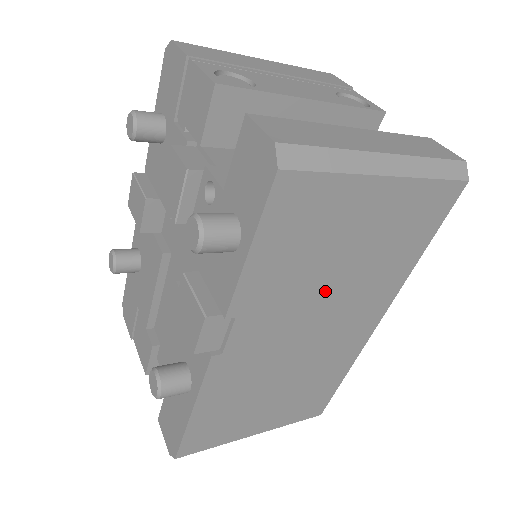
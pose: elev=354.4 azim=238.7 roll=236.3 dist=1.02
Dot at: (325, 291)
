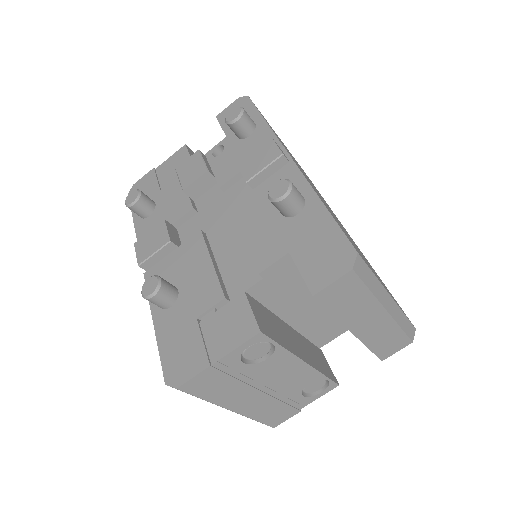
Dot at: occluded
